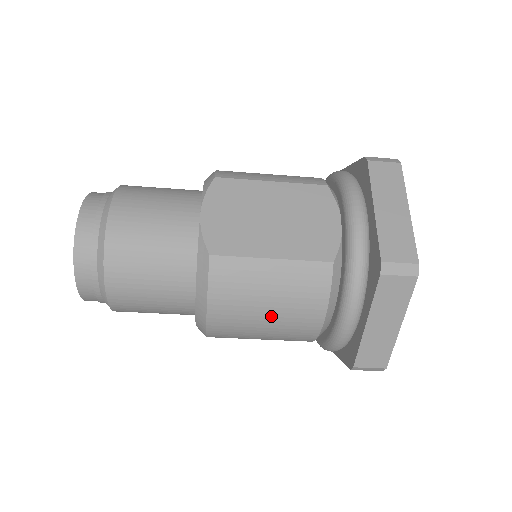
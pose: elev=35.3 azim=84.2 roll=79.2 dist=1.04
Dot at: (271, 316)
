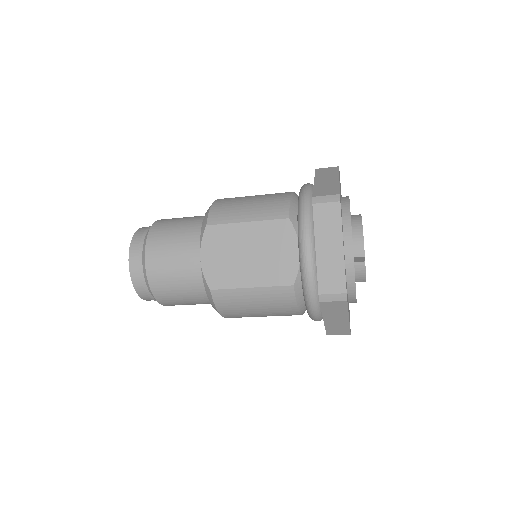
Dot at: (262, 314)
